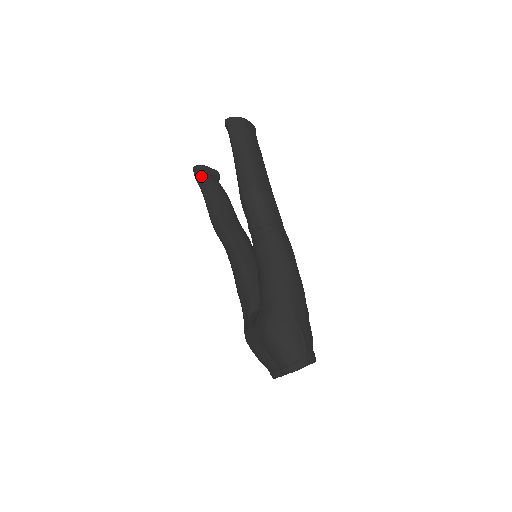
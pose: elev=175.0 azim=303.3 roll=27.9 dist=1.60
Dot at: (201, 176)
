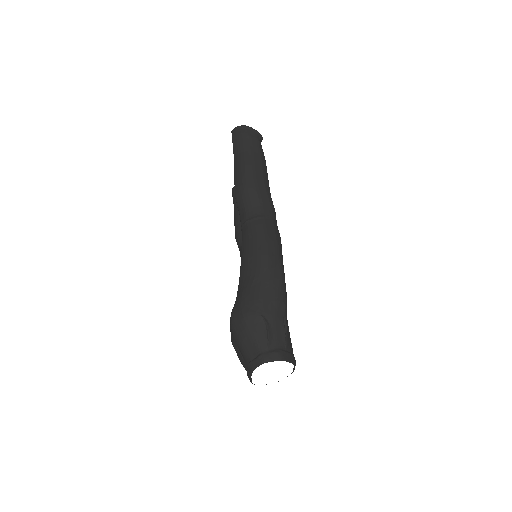
Dot at: occluded
